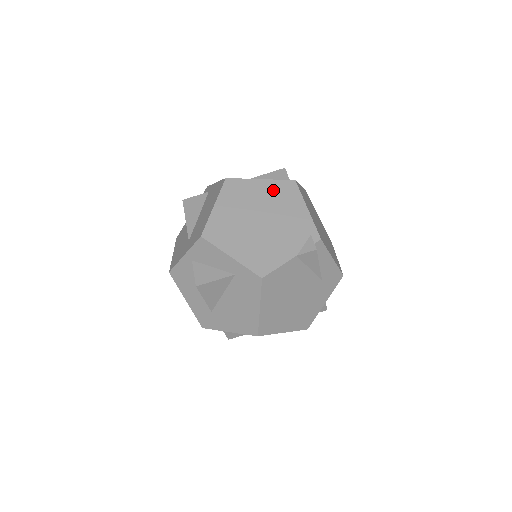
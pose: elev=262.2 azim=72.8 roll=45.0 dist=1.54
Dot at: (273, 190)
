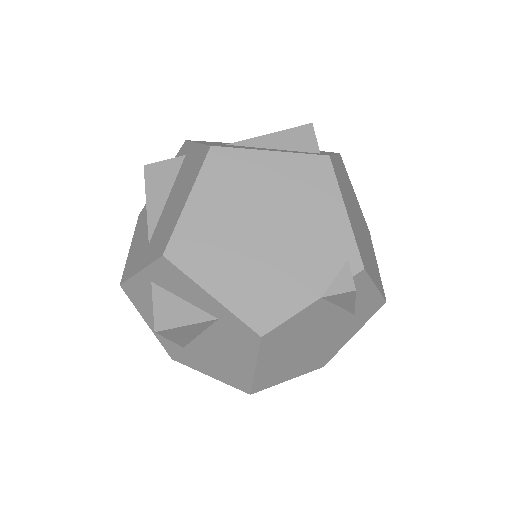
Dot at: (290, 173)
